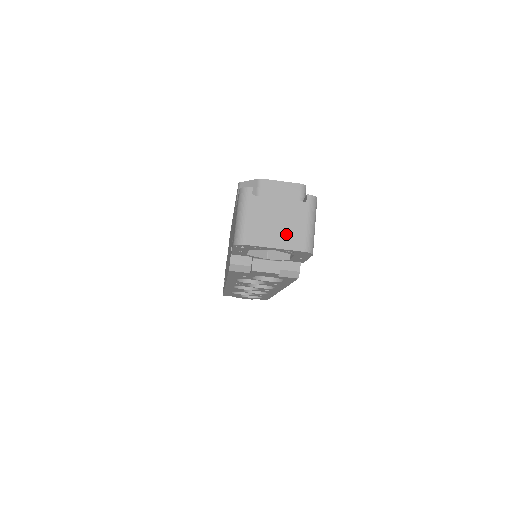
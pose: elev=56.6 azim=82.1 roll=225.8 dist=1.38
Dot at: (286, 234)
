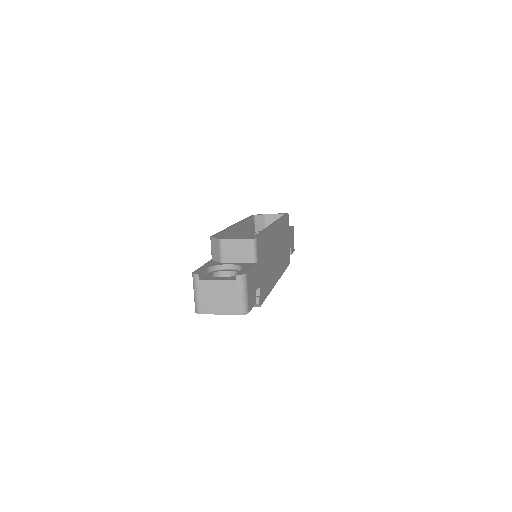
Dot at: (225, 304)
